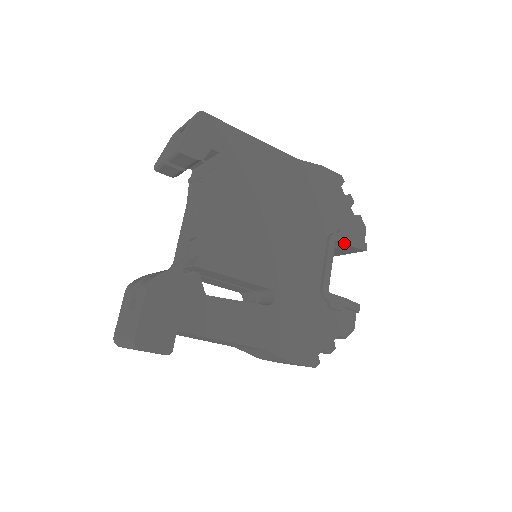
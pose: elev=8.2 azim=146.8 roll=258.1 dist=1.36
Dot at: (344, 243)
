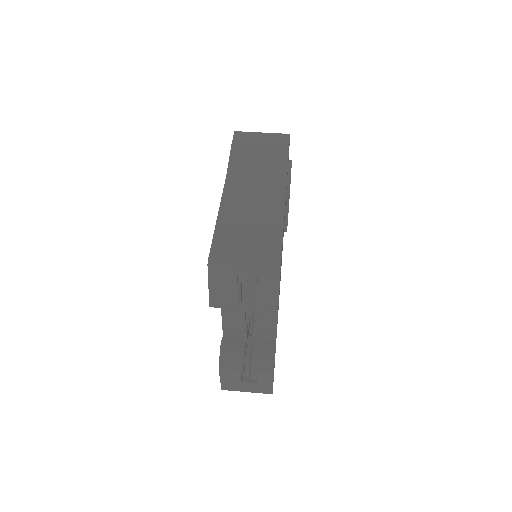
Dot at: occluded
